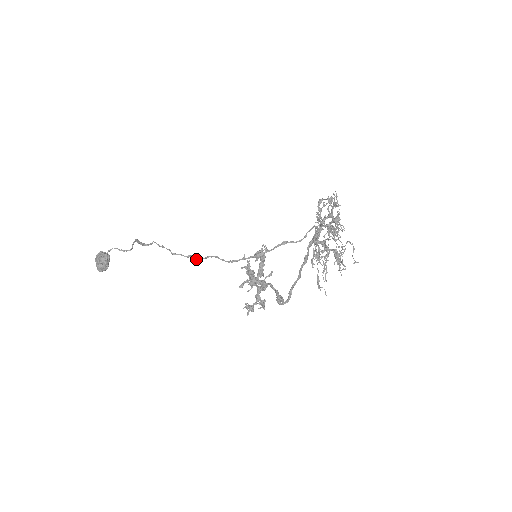
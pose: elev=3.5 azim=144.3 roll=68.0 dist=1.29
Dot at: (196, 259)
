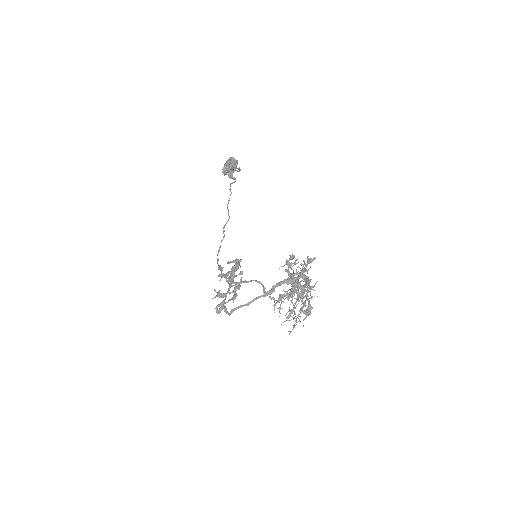
Dot at: (224, 226)
